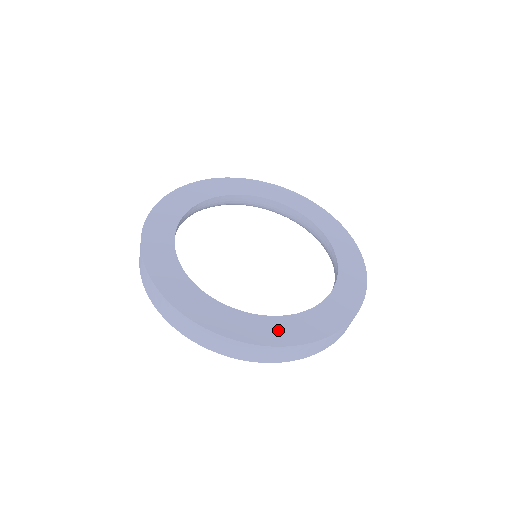
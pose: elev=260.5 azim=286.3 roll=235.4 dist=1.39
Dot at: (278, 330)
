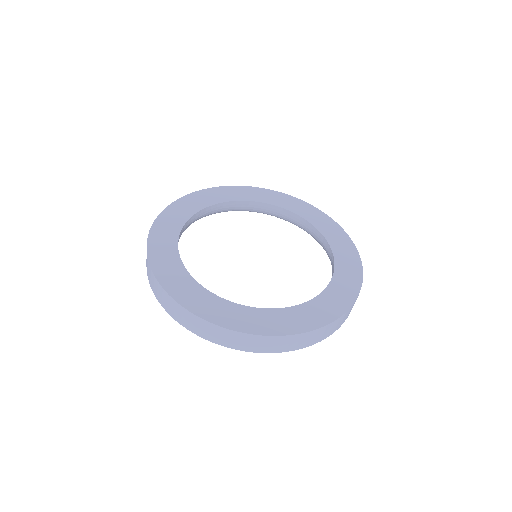
Dot at: (243, 318)
